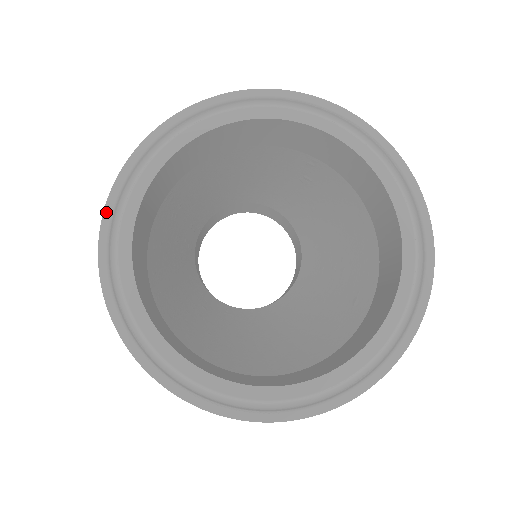
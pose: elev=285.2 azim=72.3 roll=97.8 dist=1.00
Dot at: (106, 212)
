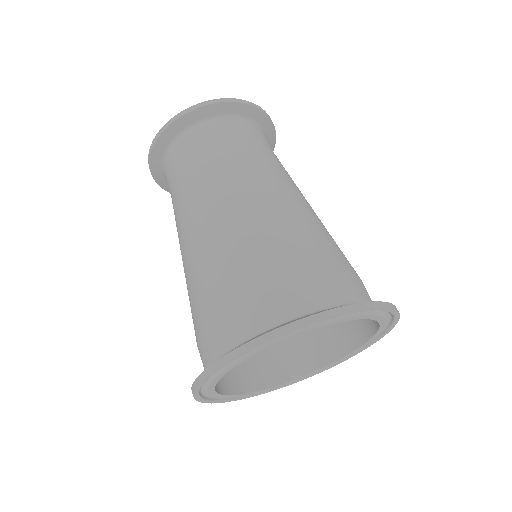
Dot at: (197, 388)
